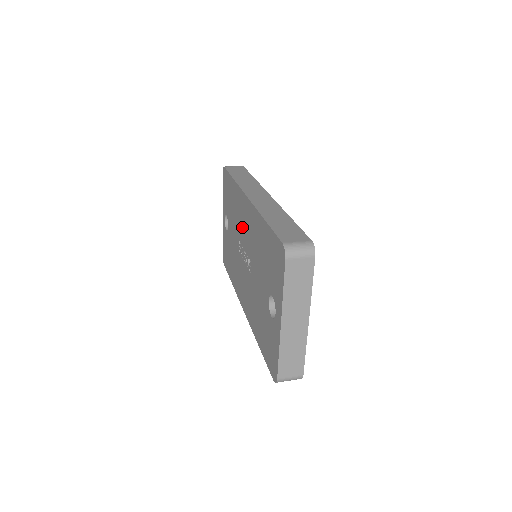
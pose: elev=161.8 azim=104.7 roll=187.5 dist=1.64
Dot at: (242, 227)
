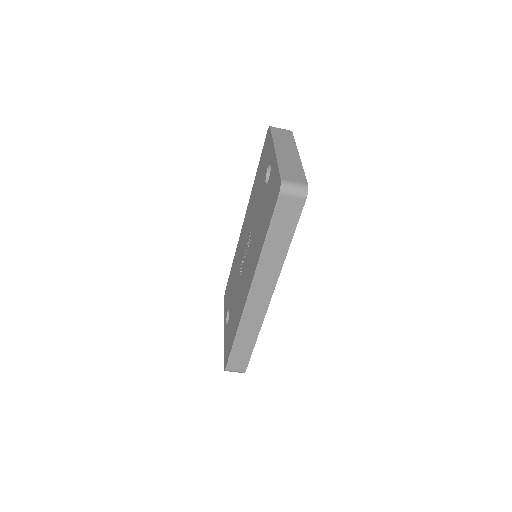
Dot at: (242, 249)
